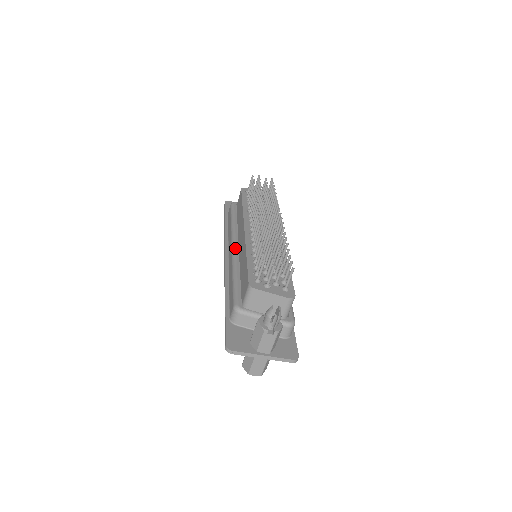
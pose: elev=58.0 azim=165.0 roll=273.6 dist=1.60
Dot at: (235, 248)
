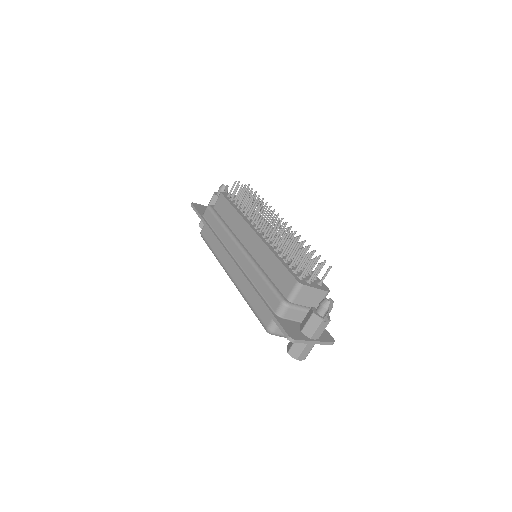
Dot at: (245, 249)
